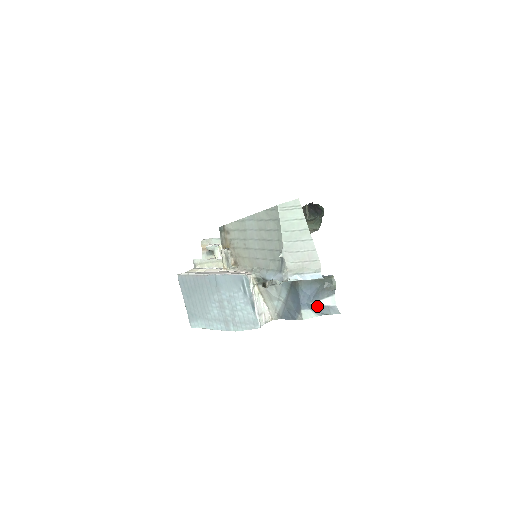
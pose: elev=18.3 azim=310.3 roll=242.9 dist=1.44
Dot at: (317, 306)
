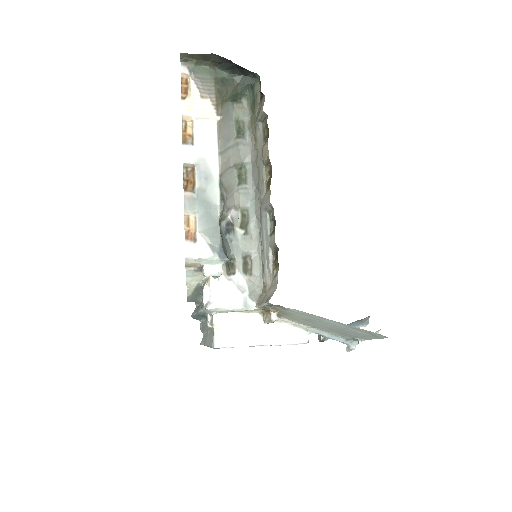
Dot at: occluded
